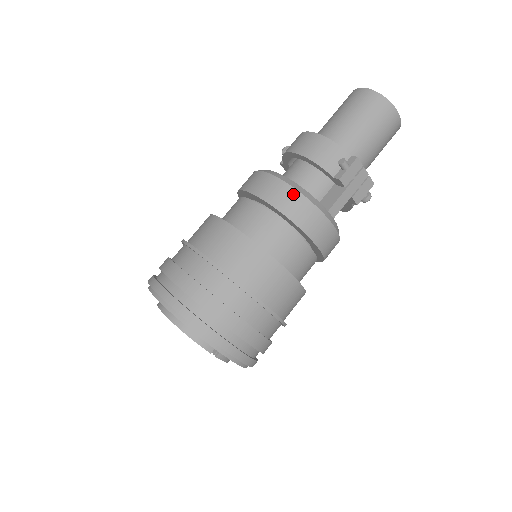
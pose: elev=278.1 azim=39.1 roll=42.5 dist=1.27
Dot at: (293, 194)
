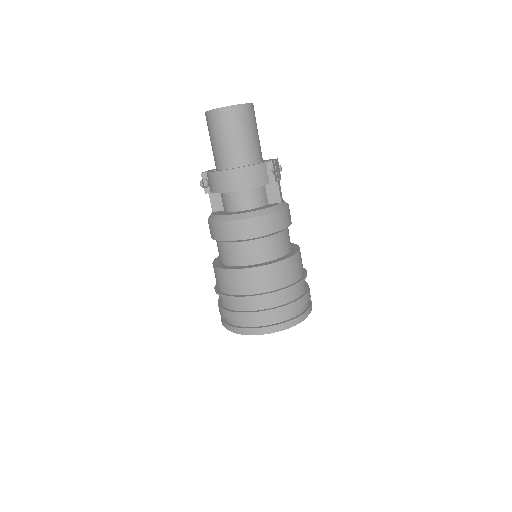
Dot at: (269, 218)
